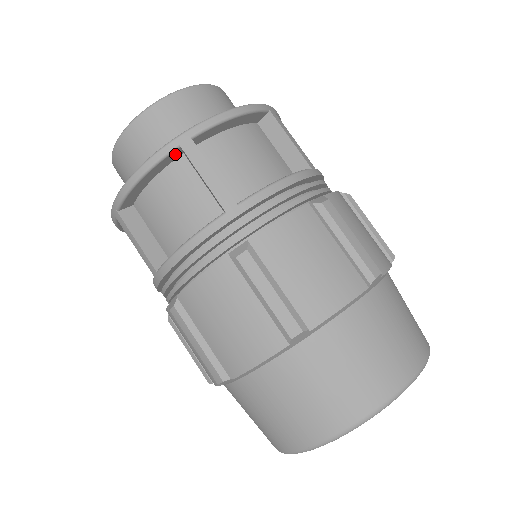
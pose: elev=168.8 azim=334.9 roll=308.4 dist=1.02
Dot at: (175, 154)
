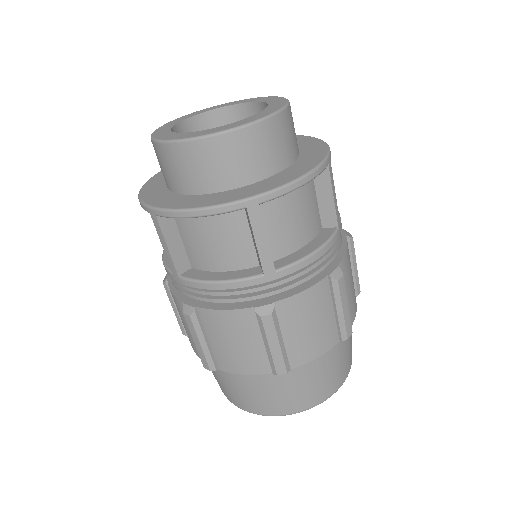
Dot at: occluded
